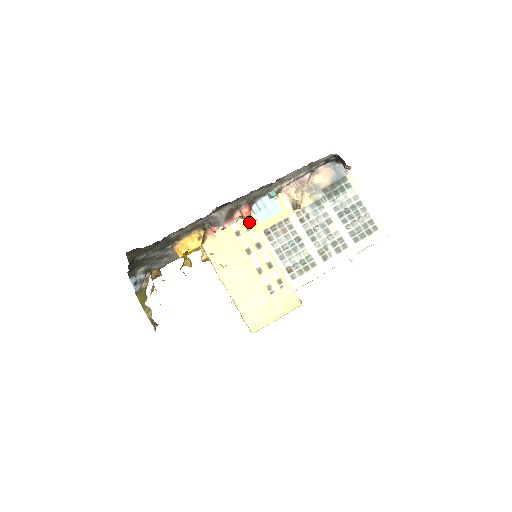
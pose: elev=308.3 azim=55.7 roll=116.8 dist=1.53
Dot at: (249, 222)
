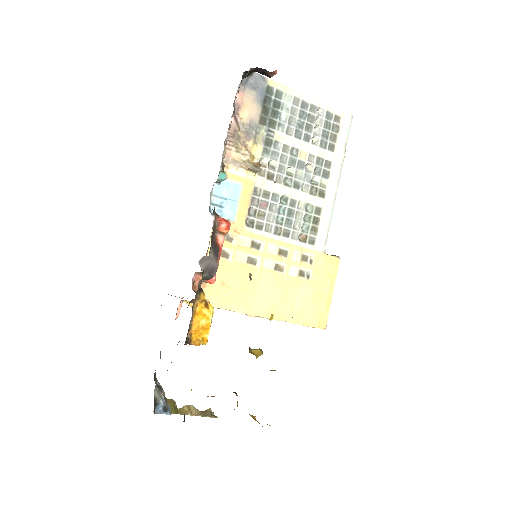
Dot at: occluded
